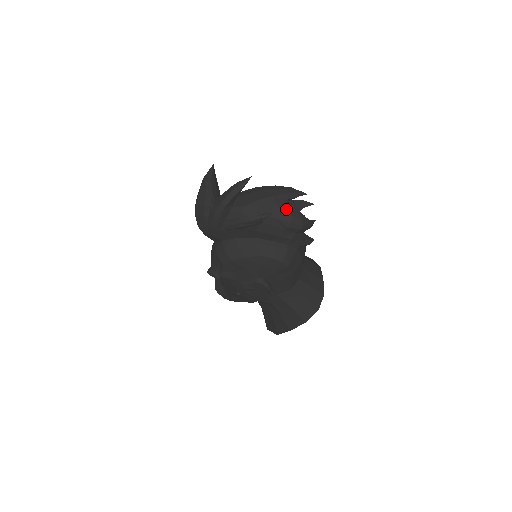
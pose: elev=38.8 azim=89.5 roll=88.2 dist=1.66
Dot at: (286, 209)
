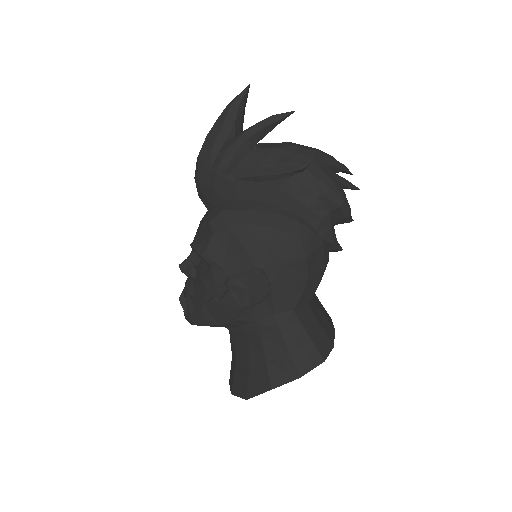
Dot at: (327, 172)
